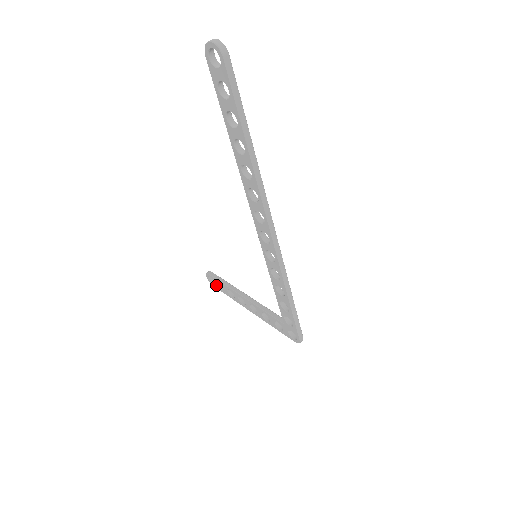
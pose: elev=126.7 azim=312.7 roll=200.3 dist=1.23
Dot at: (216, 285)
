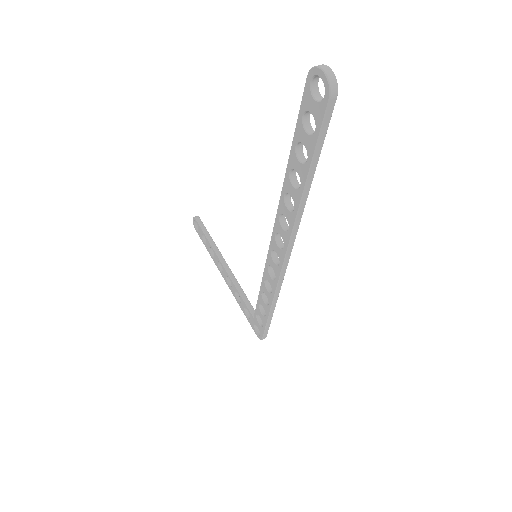
Dot at: (200, 233)
